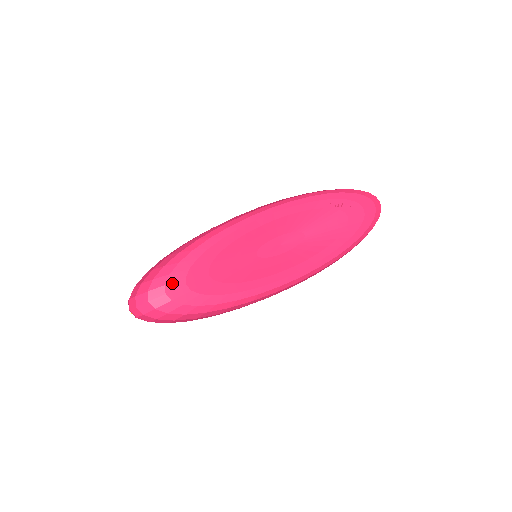
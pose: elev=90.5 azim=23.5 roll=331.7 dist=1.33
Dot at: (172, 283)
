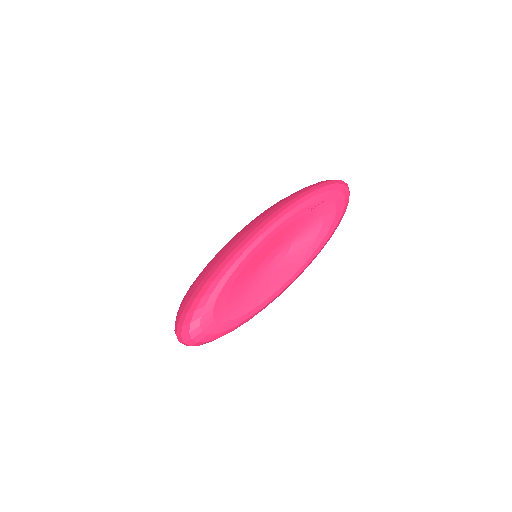
Dot at: (204, 323)
